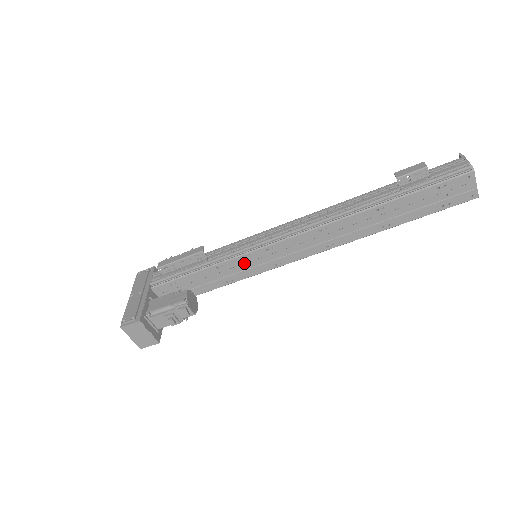
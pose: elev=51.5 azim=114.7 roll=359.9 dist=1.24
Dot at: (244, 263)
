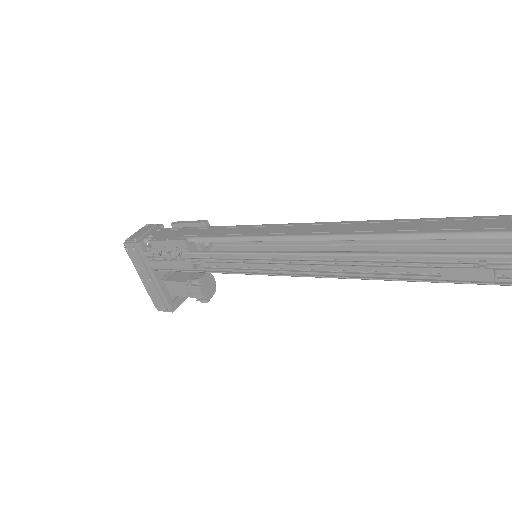
Dot at: occluded
